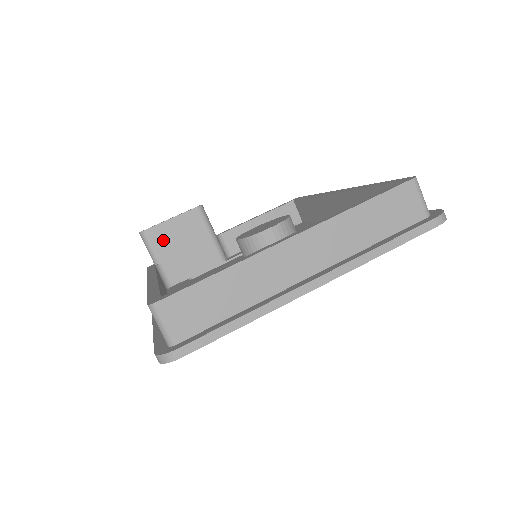
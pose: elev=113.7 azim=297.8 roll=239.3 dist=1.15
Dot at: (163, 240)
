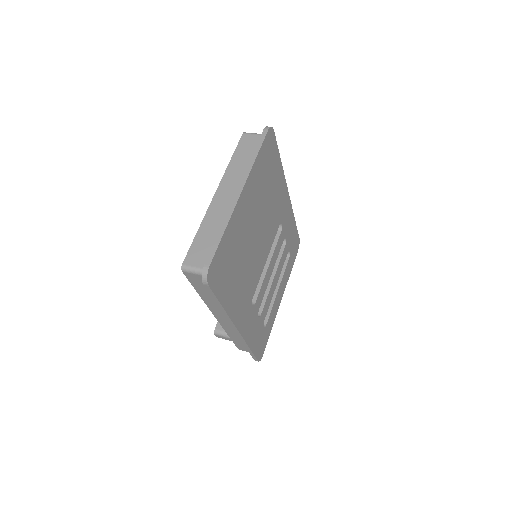
Dot at: occluded
